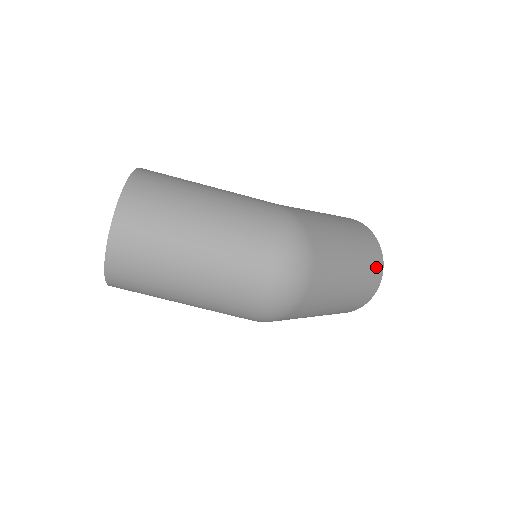
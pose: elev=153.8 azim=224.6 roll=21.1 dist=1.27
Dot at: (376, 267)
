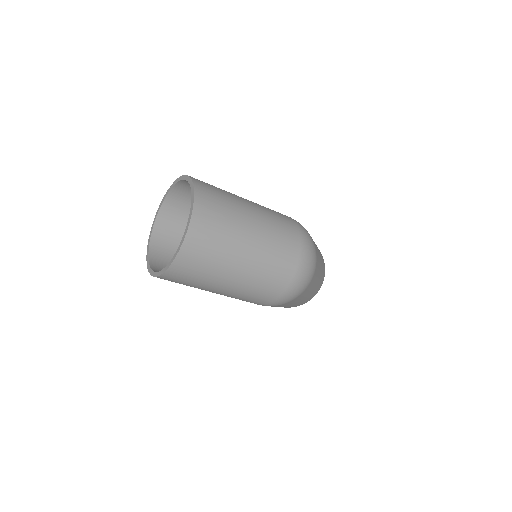
Dot at: (324, 268)
